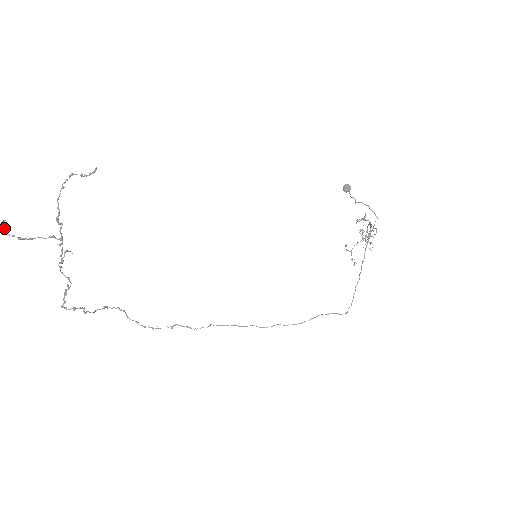
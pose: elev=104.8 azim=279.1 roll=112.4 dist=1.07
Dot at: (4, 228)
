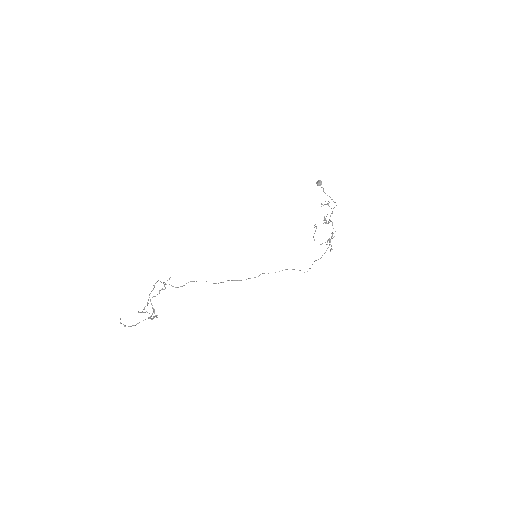
Dot at: occluded
